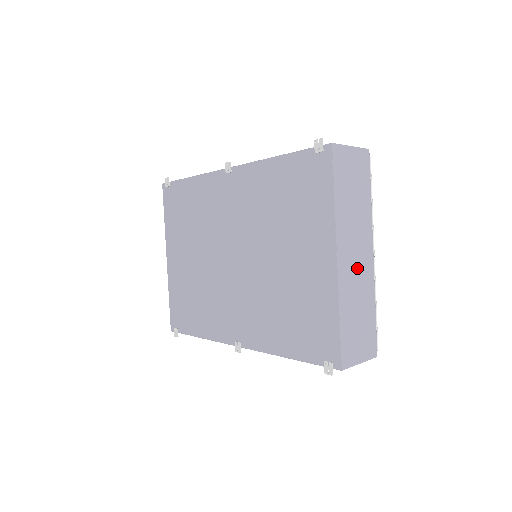
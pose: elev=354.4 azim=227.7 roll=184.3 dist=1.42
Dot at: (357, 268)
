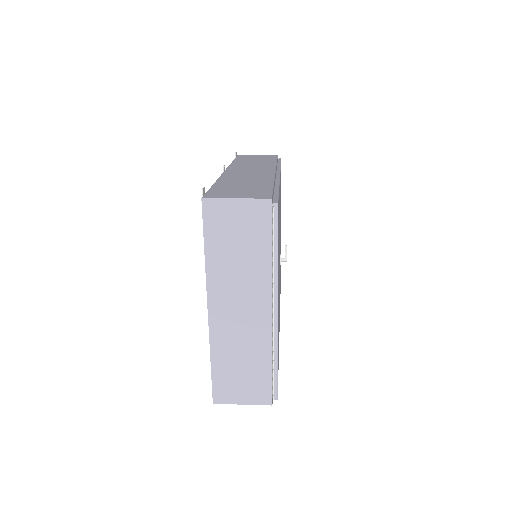
Dot at: (241, 322)
